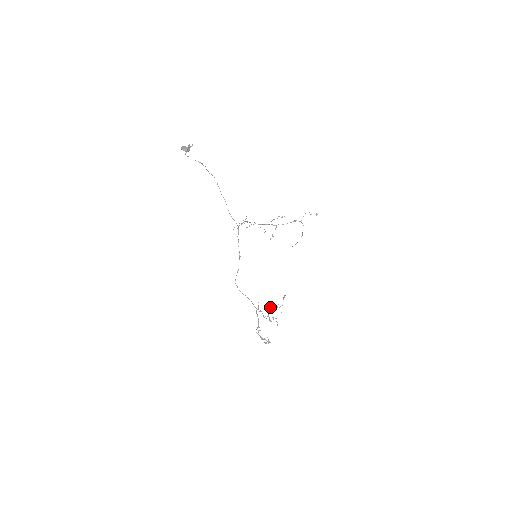
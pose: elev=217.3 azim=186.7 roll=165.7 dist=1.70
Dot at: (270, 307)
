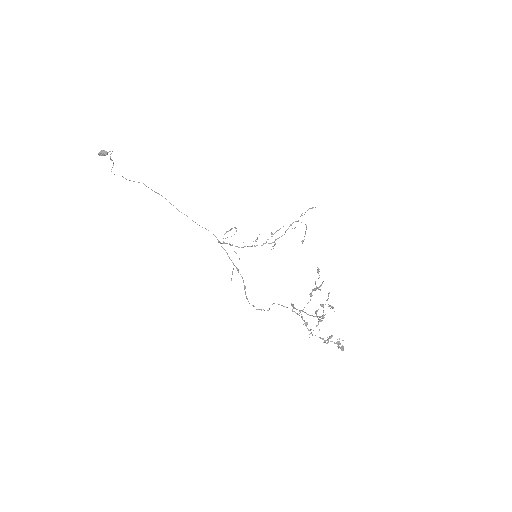
Dot at: occluded
